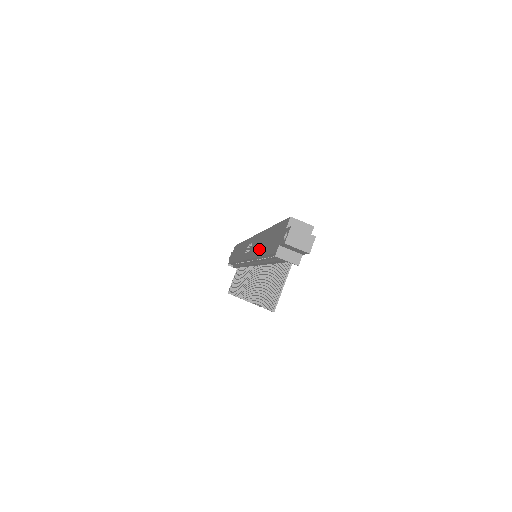
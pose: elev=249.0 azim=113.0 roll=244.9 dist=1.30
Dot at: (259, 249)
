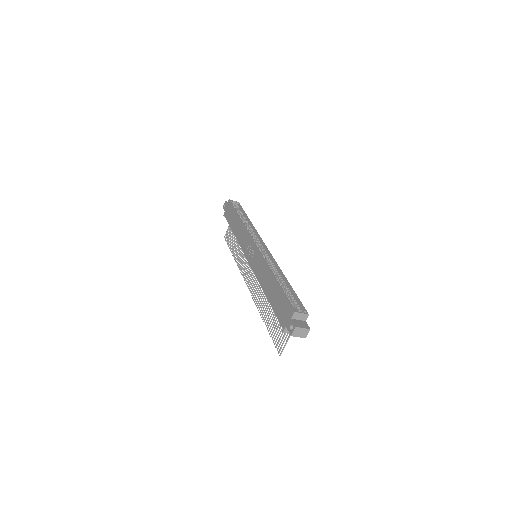
Dot at: (265, 285)
